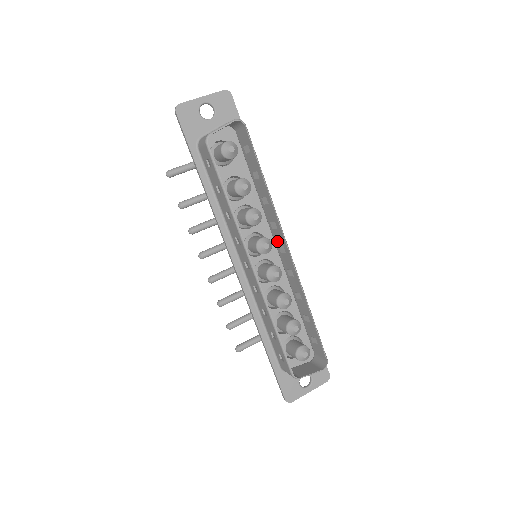
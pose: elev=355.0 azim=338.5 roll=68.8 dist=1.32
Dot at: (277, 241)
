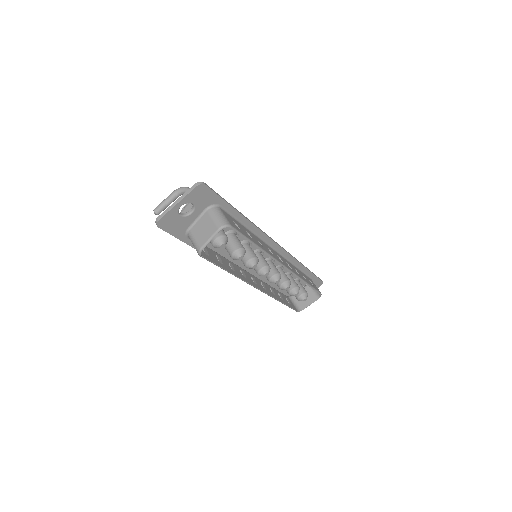
Dot at: occluded
